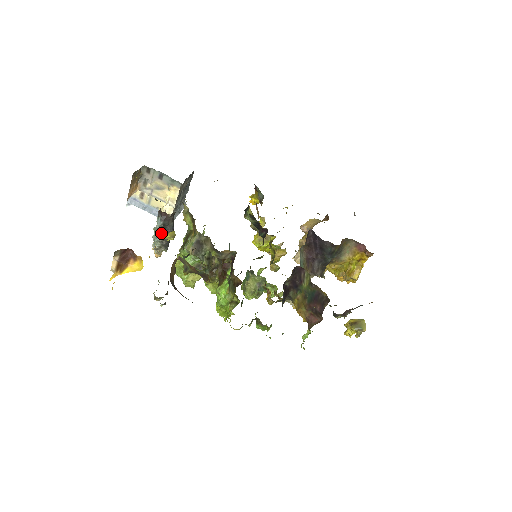
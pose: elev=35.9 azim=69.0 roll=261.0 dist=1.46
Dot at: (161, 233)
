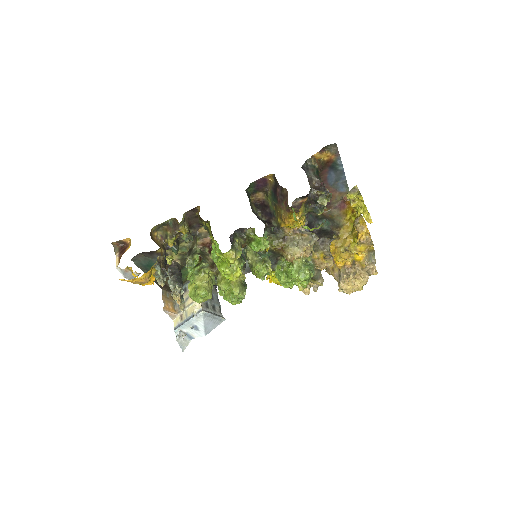
Dot at: (171, 276)
